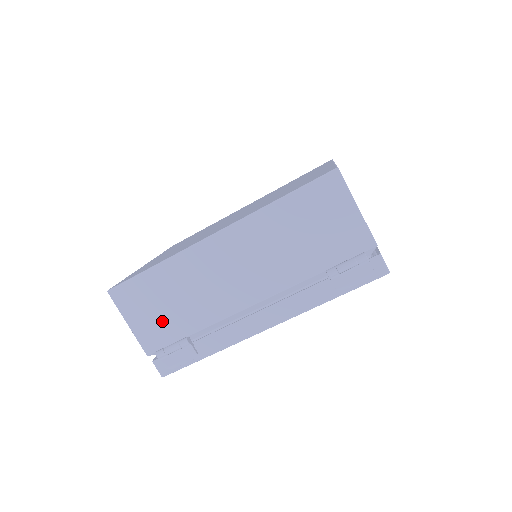
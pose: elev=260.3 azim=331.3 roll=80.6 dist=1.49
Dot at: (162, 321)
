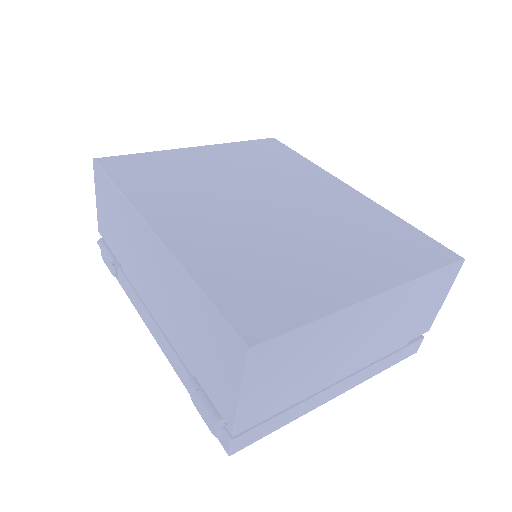
Dot at: (109, 227)
